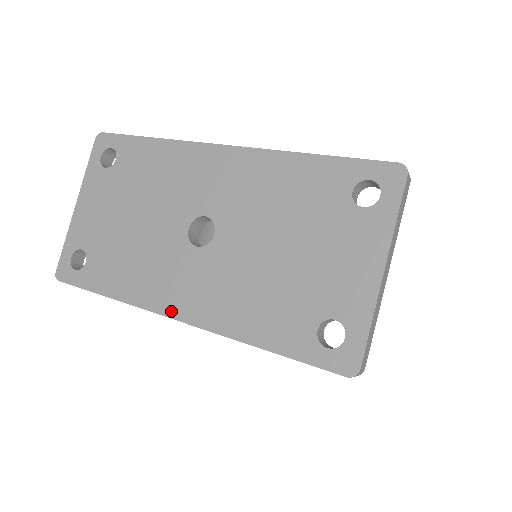
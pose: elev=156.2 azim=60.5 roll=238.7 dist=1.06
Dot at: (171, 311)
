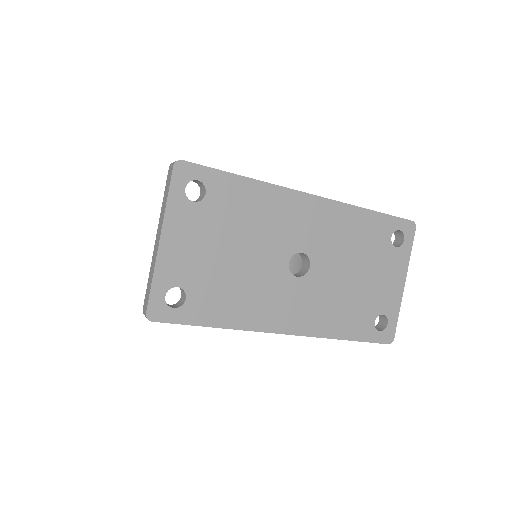
Dot at: (281, 329)
